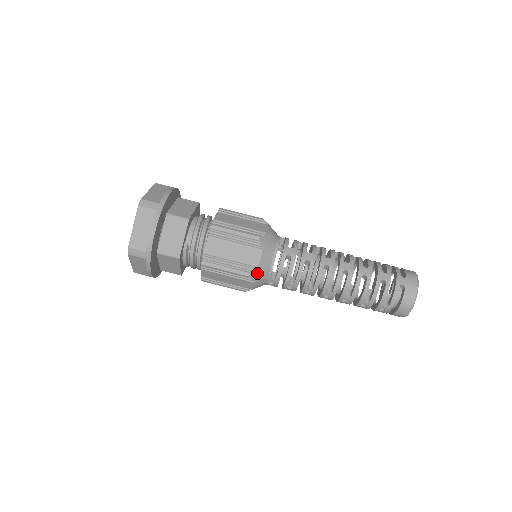
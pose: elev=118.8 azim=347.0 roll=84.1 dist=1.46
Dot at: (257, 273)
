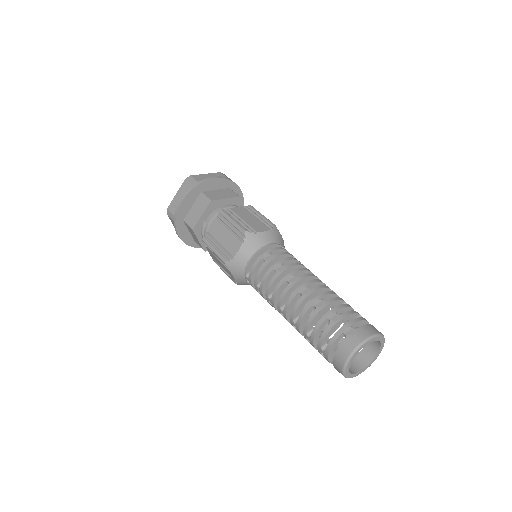
Dot at: (233, 263)
